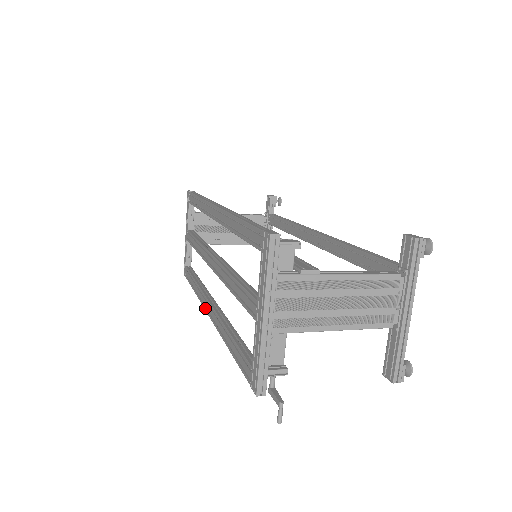
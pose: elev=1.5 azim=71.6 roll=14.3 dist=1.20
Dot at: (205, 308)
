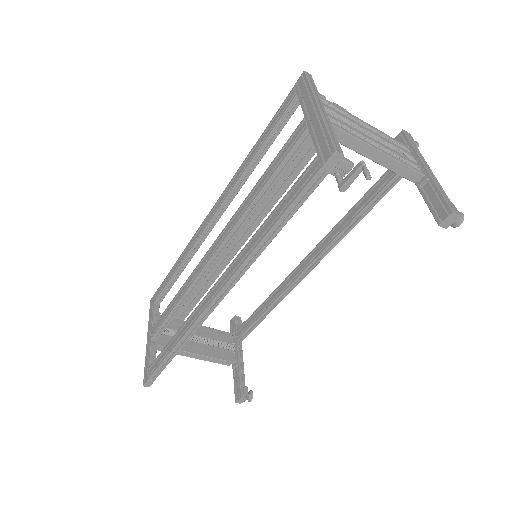
Dot at: (206, 305)
